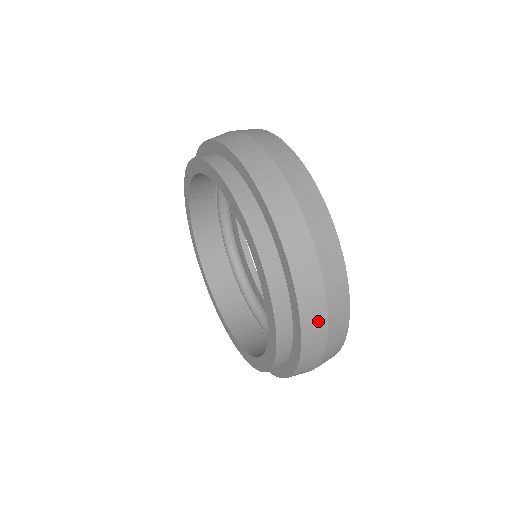
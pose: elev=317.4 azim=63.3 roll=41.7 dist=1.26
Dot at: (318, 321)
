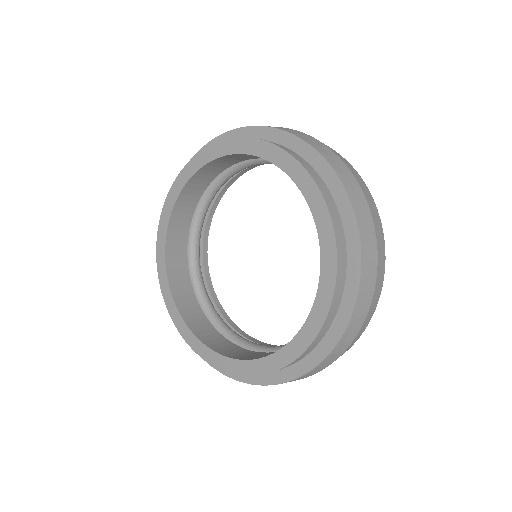
Dot at: (314, 141)
